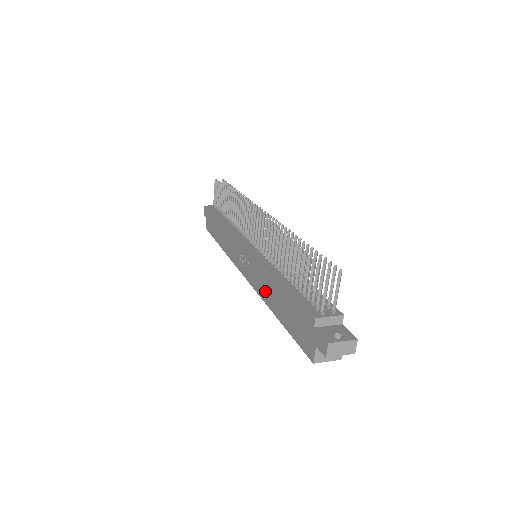
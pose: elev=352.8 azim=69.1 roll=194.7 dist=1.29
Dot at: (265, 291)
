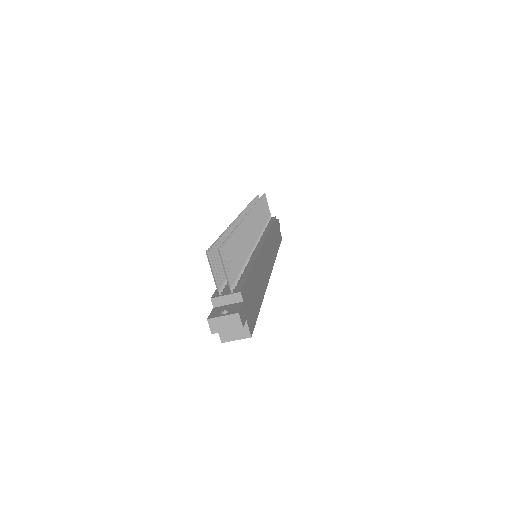
Dot at: occluded
